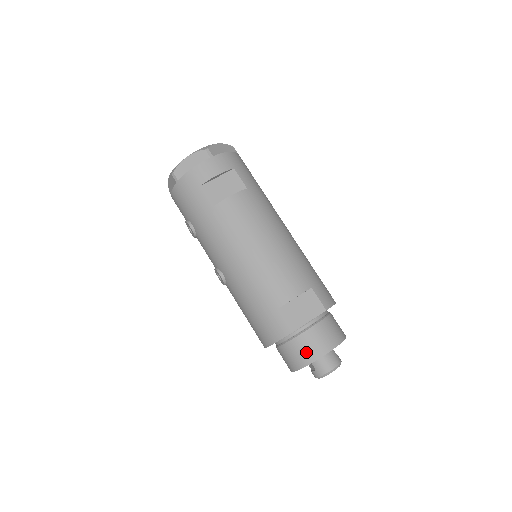
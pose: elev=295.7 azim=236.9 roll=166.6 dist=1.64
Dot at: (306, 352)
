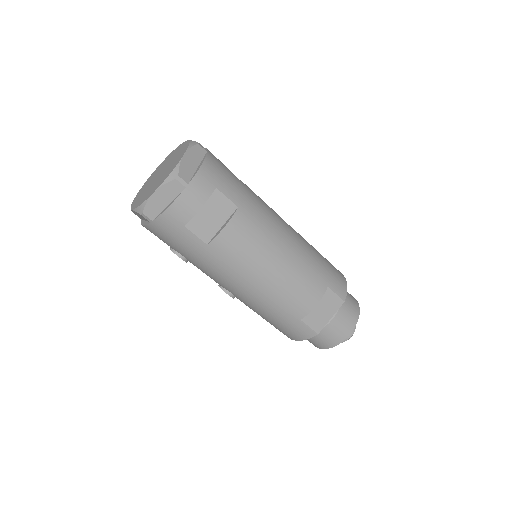
Dot at: (331, 339)
